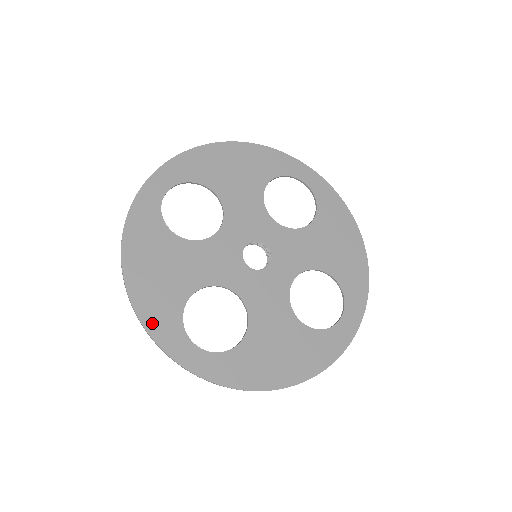
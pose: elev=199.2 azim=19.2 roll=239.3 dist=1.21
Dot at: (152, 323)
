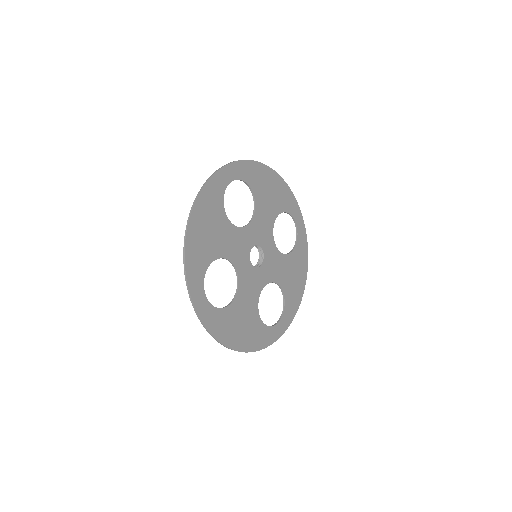
Dot at: (190, 264)
